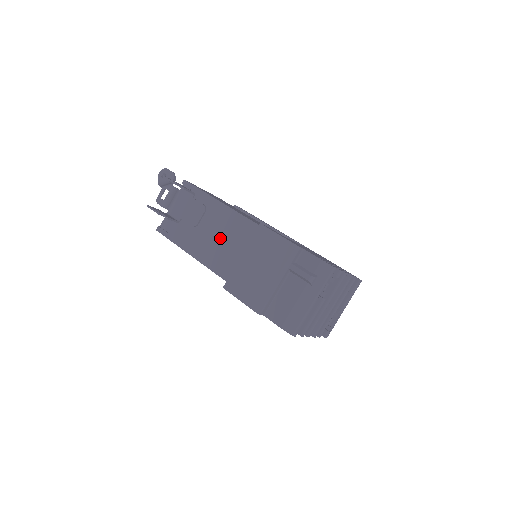
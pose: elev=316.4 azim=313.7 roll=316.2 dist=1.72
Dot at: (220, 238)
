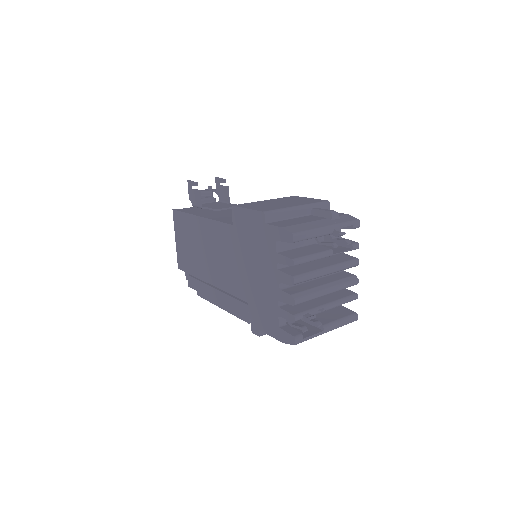
Dot at: occluded
